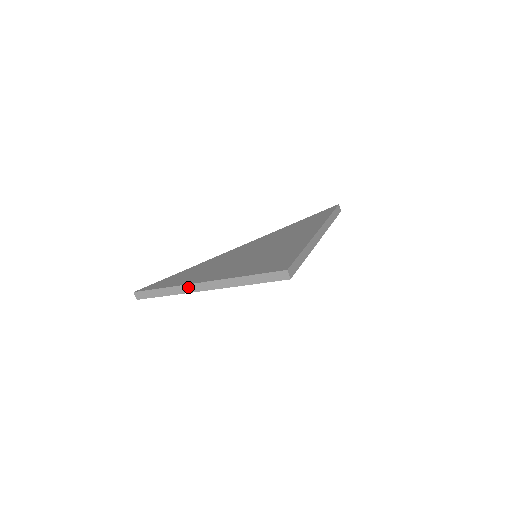
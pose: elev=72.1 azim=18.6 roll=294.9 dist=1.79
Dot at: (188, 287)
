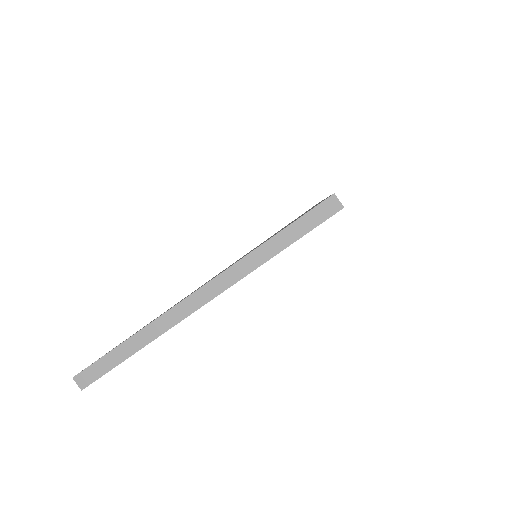
Dot at: (173, 313)
